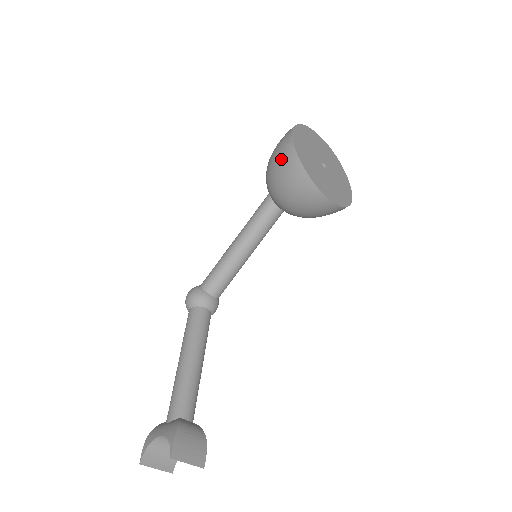
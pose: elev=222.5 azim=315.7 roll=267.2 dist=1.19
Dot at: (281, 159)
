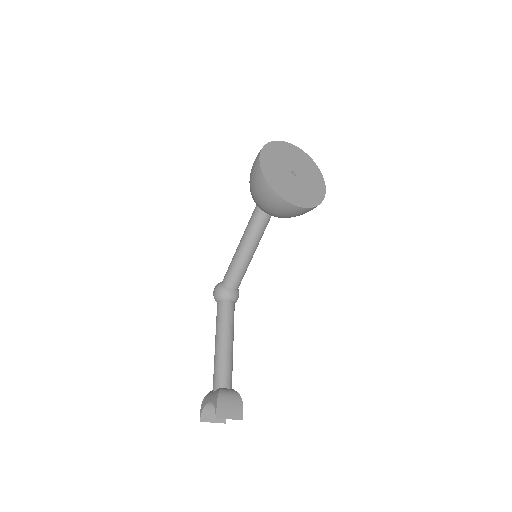
Dot at: (255, 181)
